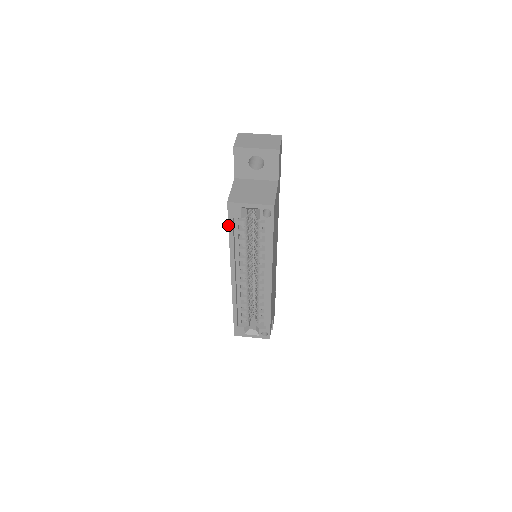
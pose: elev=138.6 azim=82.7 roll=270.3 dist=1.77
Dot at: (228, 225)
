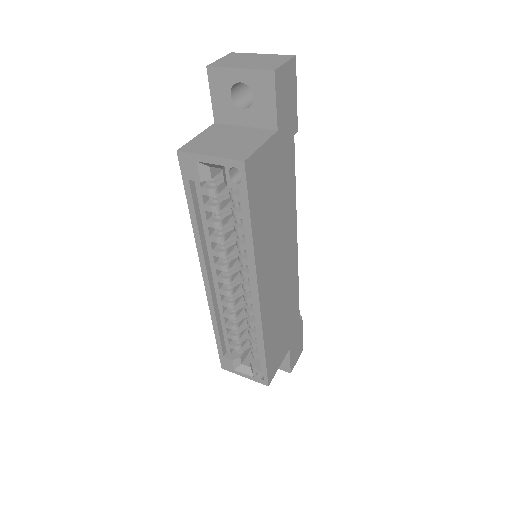
Dot at: (185, 192)
